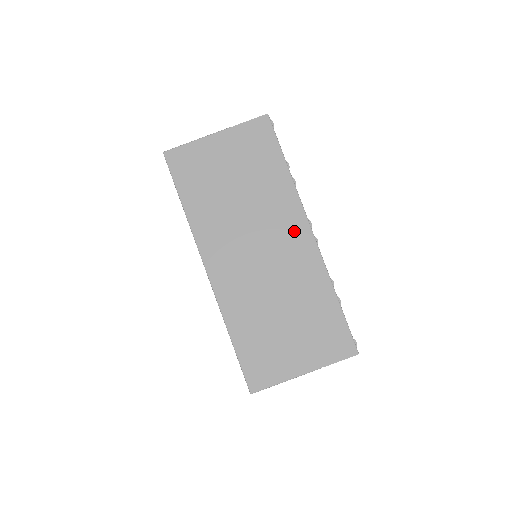
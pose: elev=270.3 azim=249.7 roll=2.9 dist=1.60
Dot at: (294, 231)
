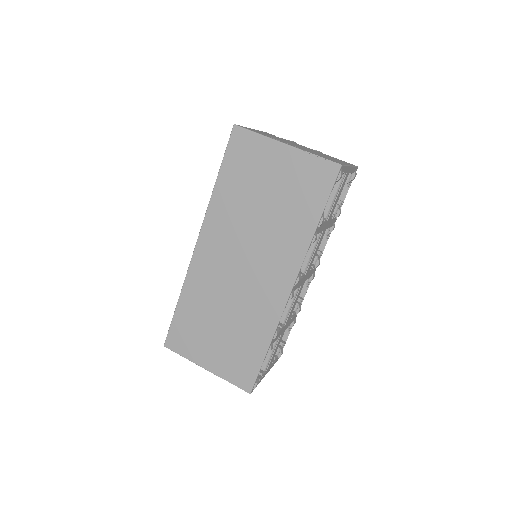
Dot at: (279, 276)
